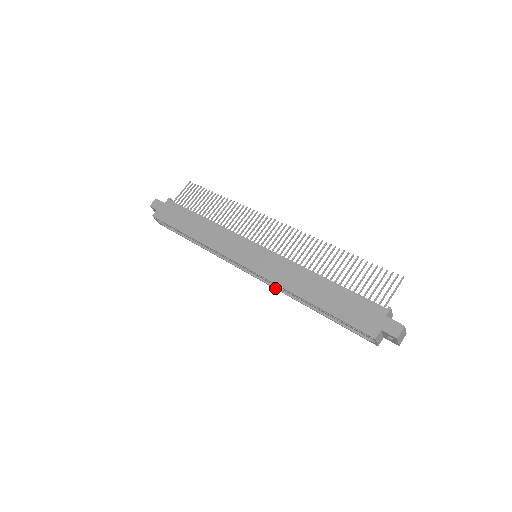
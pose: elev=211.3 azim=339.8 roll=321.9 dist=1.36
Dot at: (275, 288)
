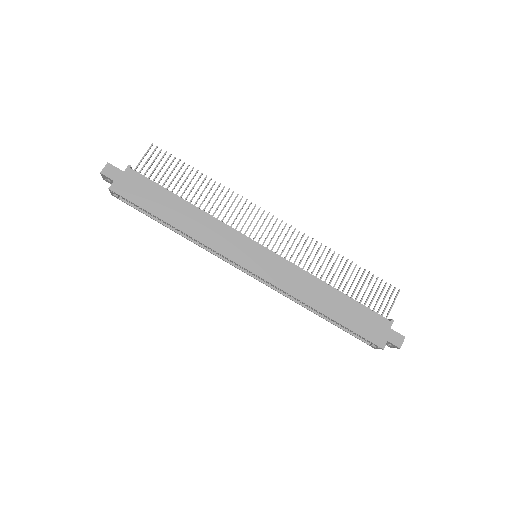
Dot at: (277, 291)
